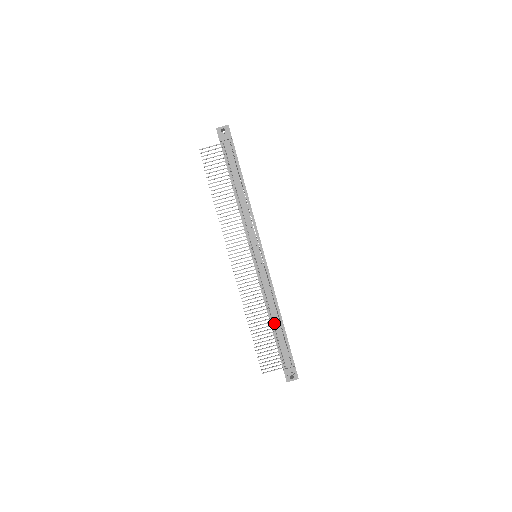
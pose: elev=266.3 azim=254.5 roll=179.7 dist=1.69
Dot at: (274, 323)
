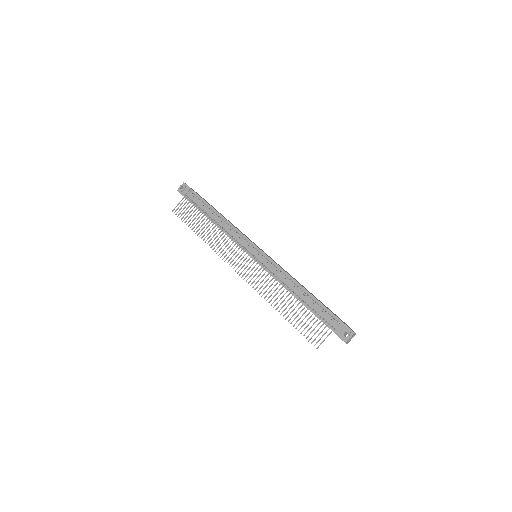
Dot at: (300, 297)
